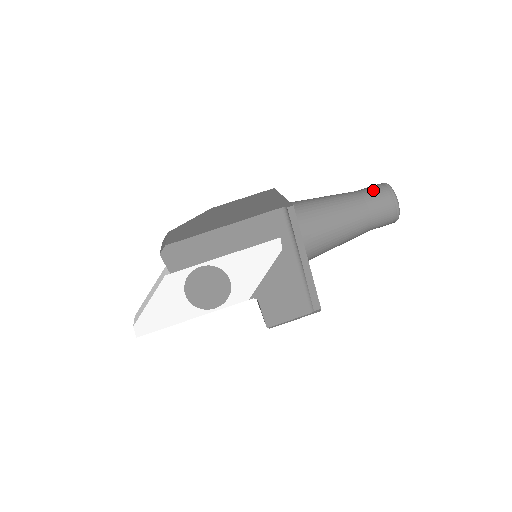
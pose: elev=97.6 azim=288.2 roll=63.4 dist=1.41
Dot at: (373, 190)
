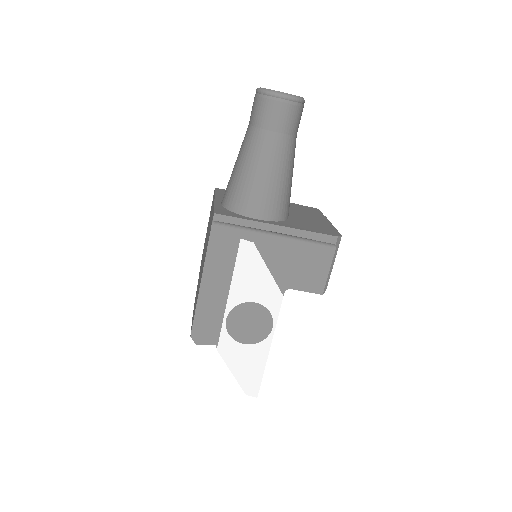
Dot at: (254, 111)
